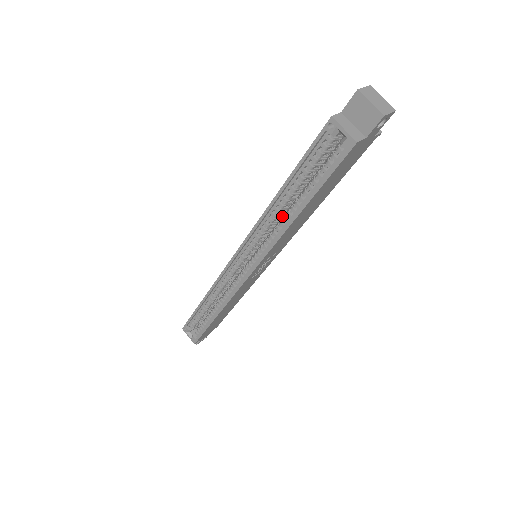
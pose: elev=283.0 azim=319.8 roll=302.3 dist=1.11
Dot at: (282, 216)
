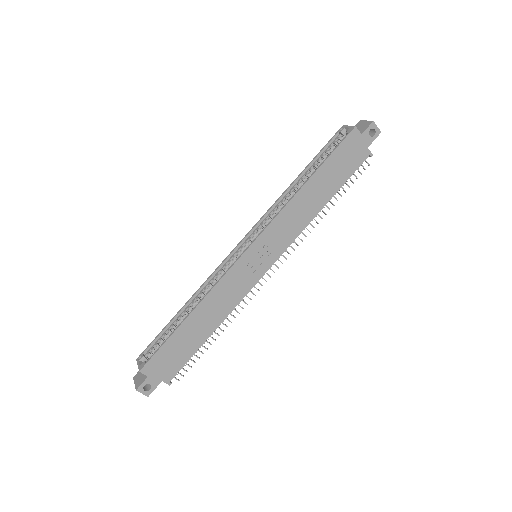
Dot at: occluded
